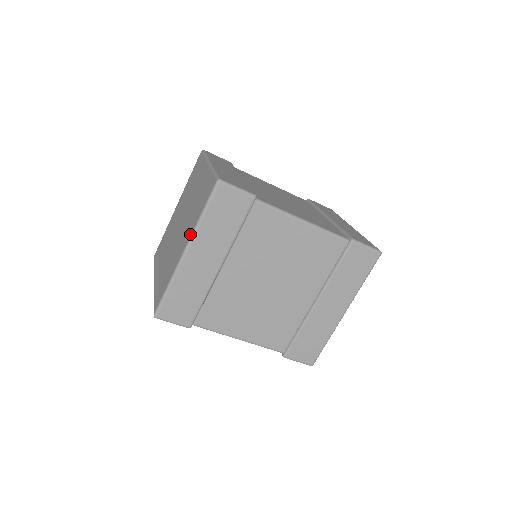
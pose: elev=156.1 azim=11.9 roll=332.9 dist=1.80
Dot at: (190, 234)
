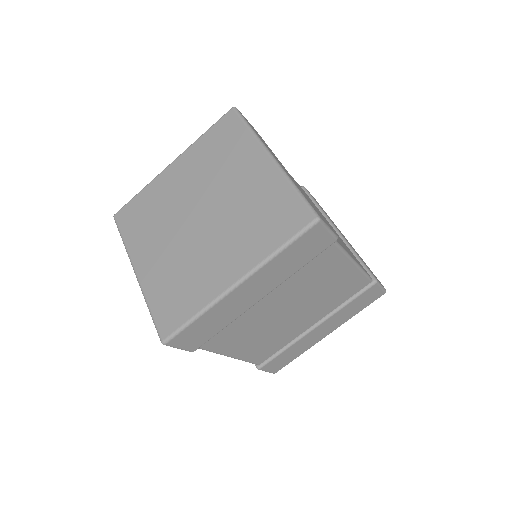
Dot at: (251, 265)
